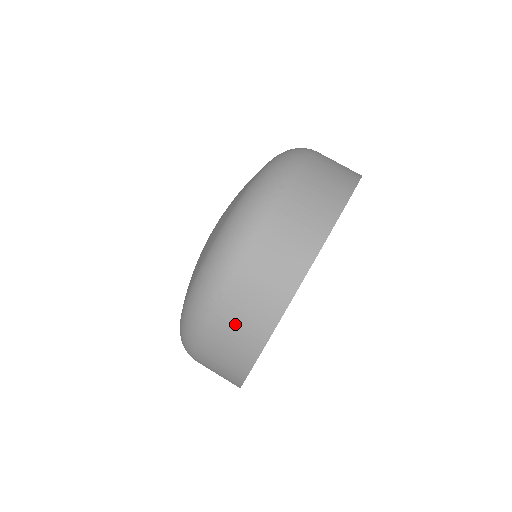
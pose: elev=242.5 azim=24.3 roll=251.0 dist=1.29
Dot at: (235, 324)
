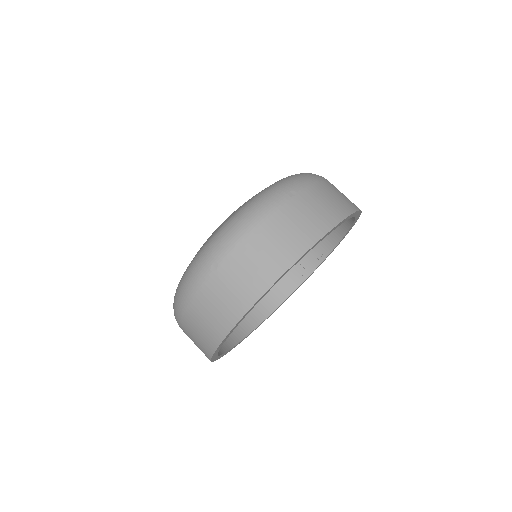
Dot at: (222, 294)
